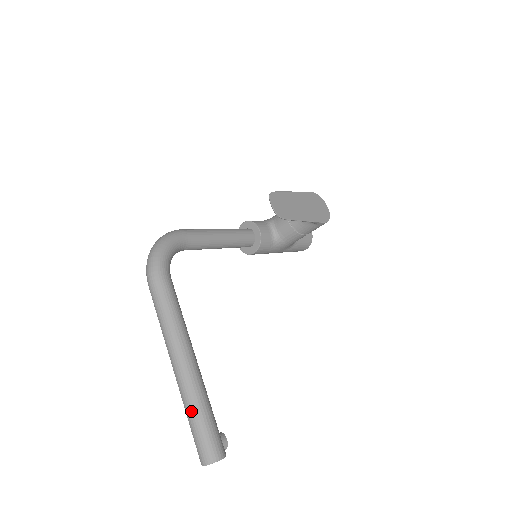
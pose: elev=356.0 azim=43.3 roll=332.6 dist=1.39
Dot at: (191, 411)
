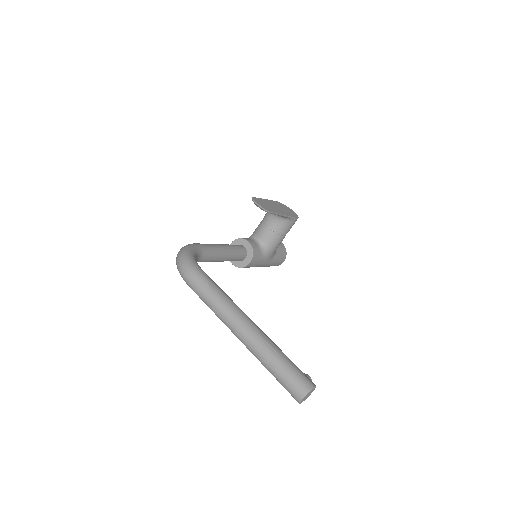
Dot at: (271, 359)
